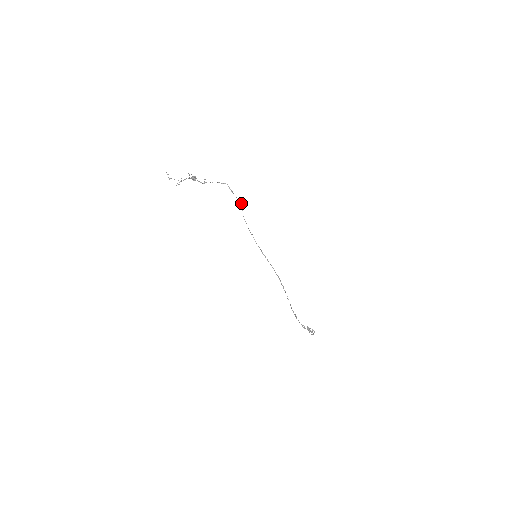
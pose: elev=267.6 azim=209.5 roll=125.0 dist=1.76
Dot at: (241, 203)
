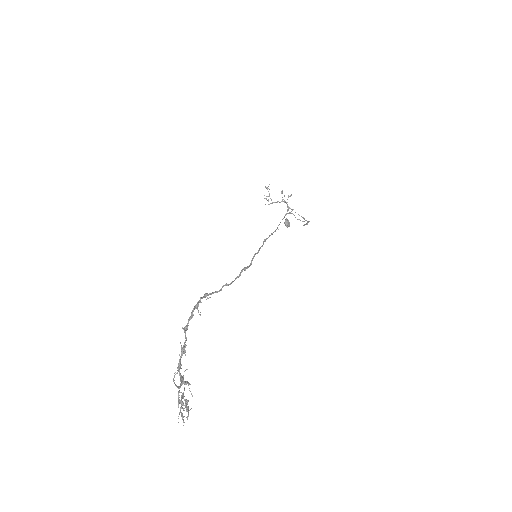
Dot at: (303, 221)
